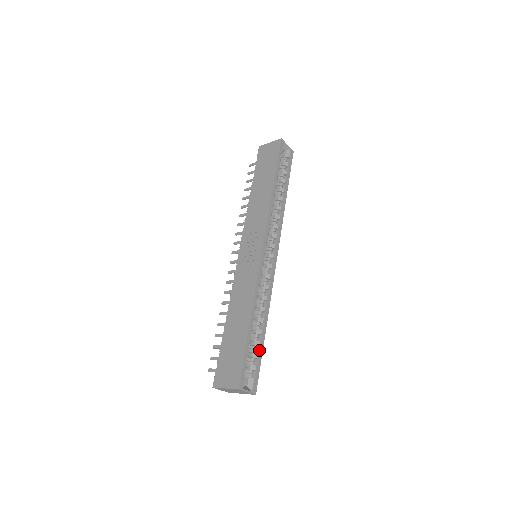
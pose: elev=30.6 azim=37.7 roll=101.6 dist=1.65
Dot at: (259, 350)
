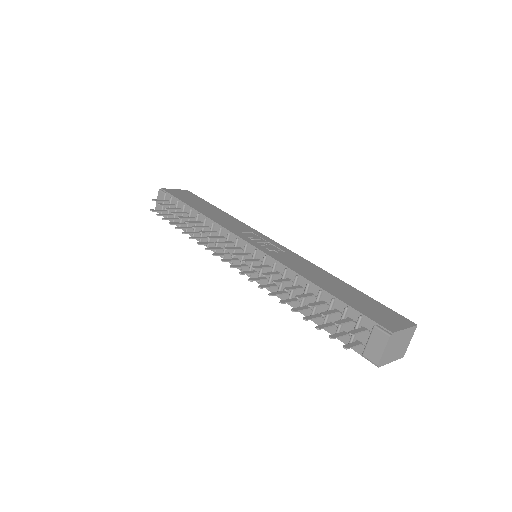
Dot at: occluded
